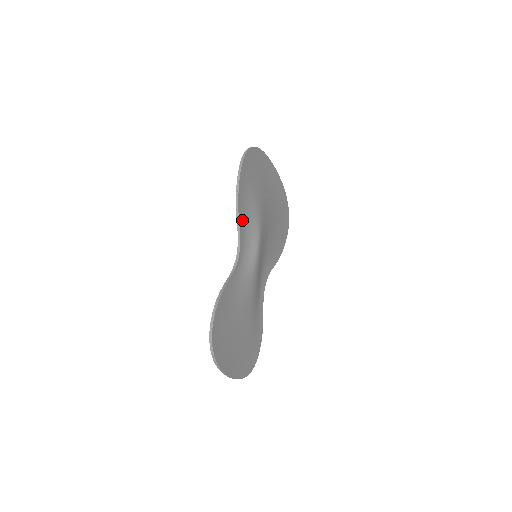
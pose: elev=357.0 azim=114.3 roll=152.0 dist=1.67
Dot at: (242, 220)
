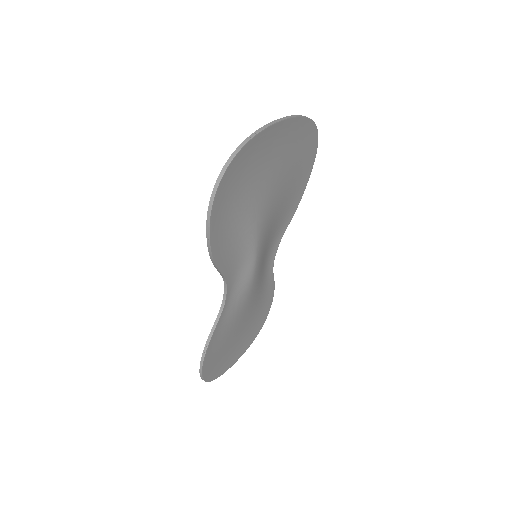
Dot at: (225, 262)
